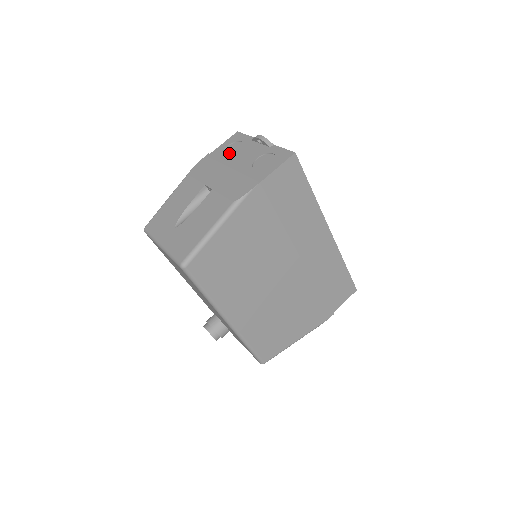
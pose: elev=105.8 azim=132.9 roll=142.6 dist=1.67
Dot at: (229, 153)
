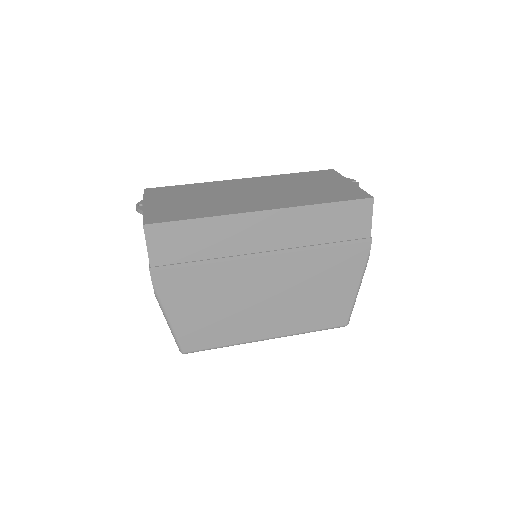
Dot at: occluded
